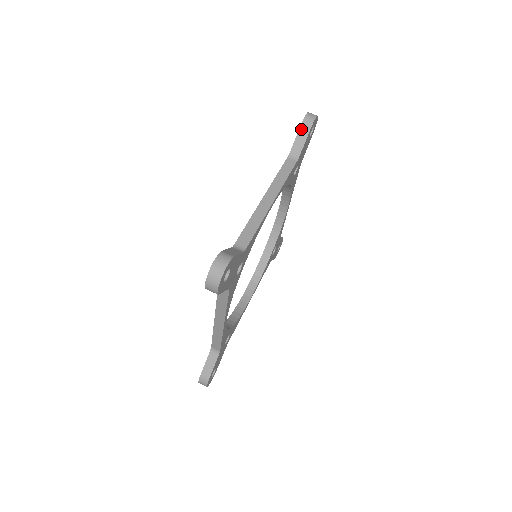
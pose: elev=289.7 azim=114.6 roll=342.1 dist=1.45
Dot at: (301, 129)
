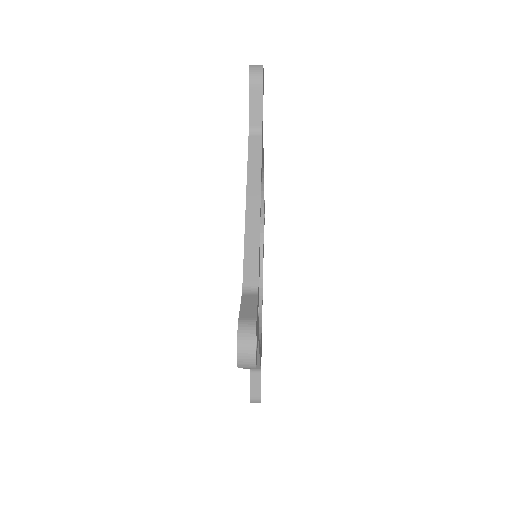
Dot at: (251, 93)
